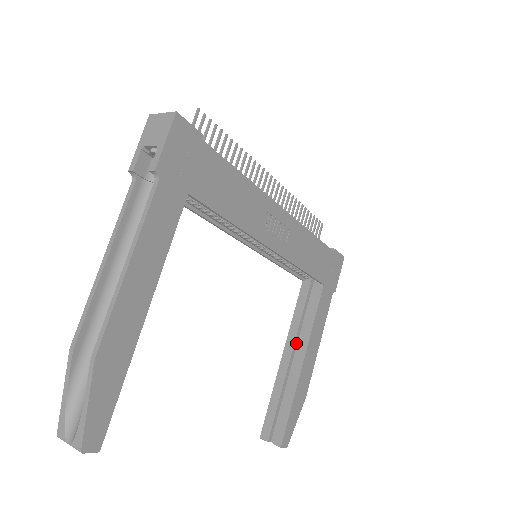
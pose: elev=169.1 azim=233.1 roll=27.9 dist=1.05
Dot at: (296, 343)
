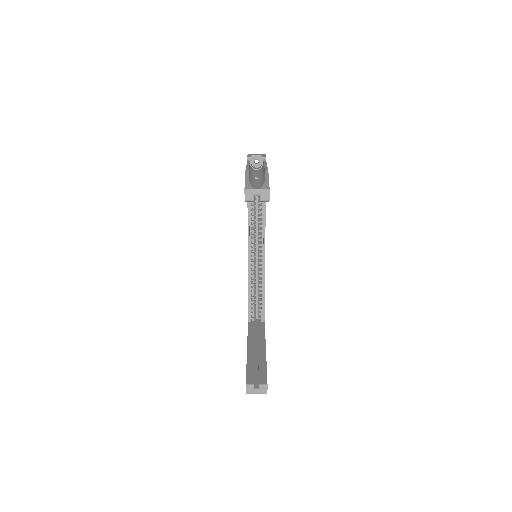
Dot at: occluded
